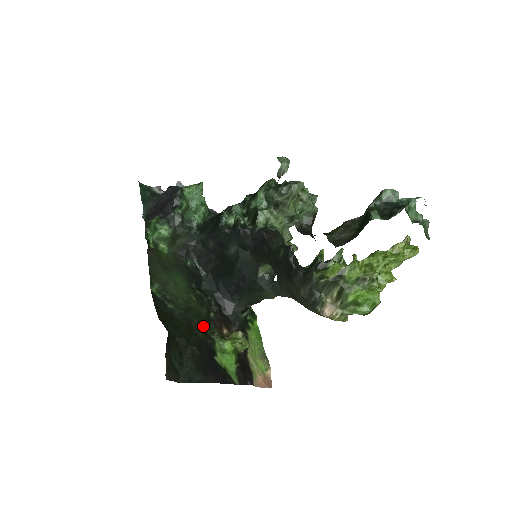
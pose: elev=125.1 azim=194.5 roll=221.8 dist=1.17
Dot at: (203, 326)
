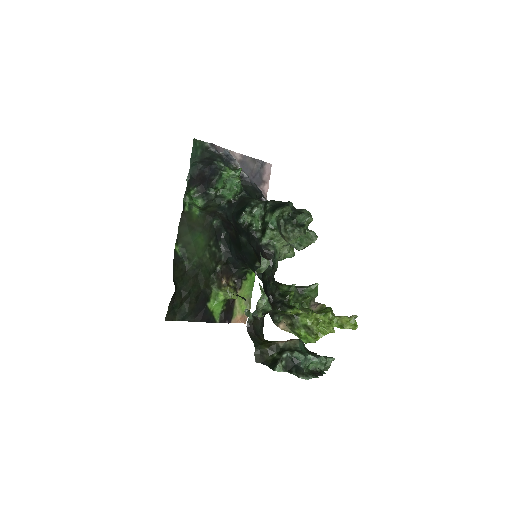
Dot at: (207, 279)
